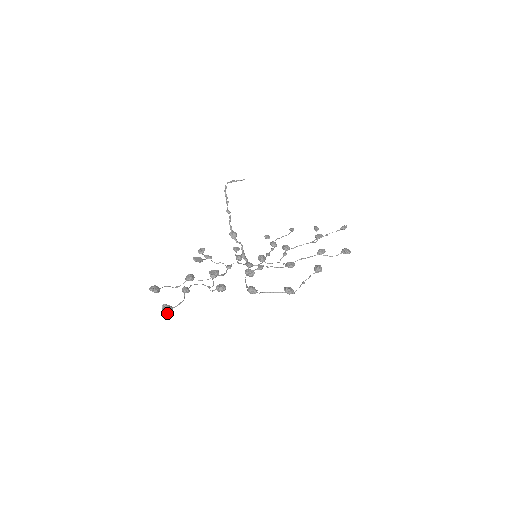
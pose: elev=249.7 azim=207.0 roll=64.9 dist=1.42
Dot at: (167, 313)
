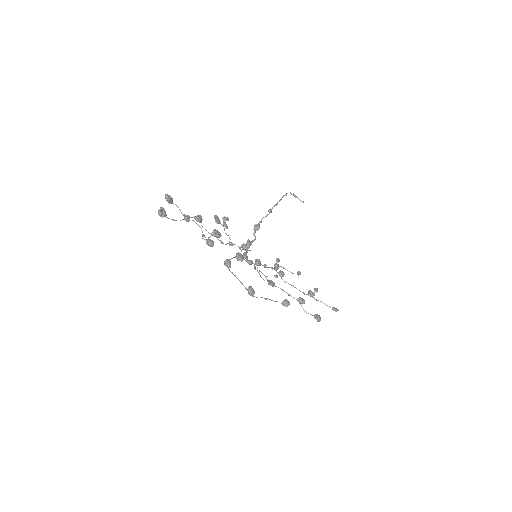
Dot at: (159, 214)
